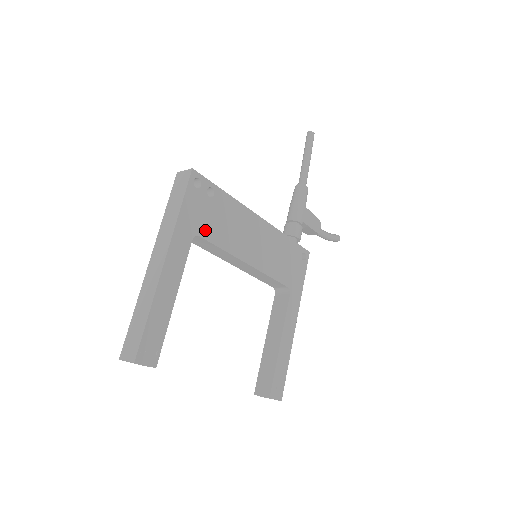
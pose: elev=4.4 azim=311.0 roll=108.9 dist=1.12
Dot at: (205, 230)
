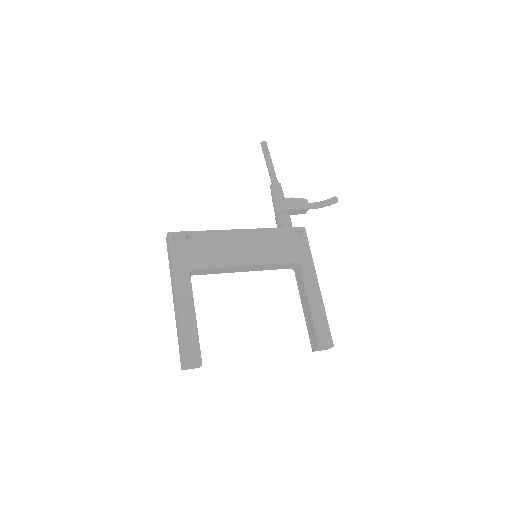
Dot at: (197, 263)
